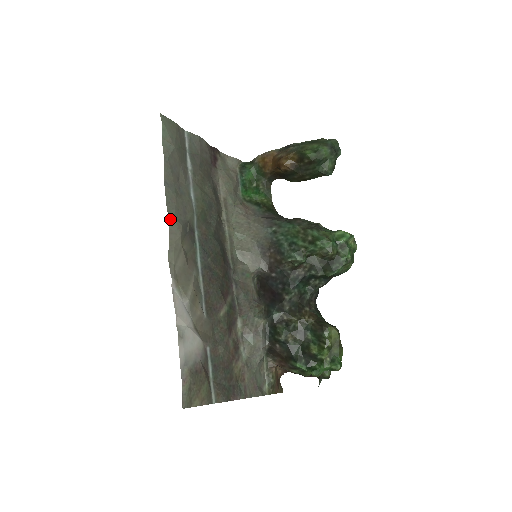
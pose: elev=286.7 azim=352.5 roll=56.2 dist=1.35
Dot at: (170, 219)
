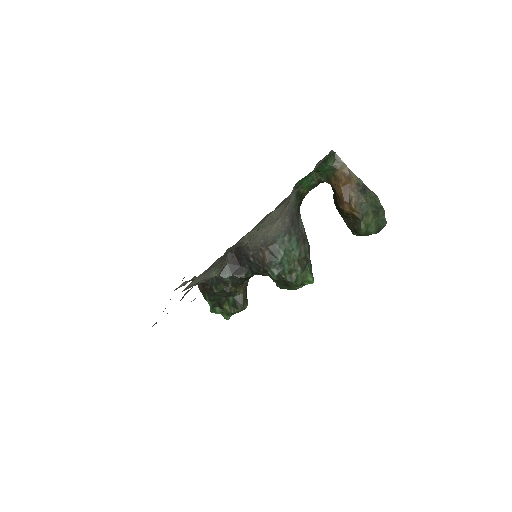
Dot at: occluded
